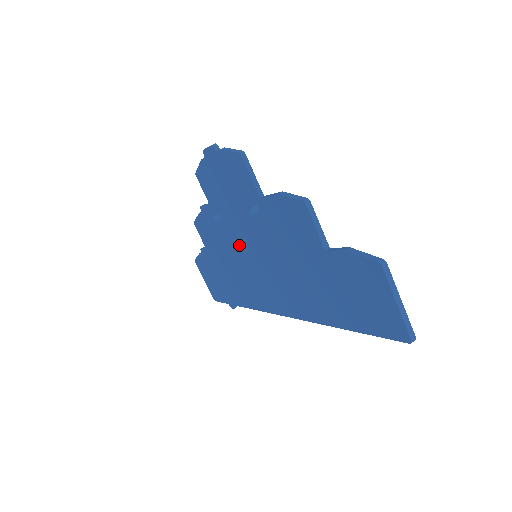
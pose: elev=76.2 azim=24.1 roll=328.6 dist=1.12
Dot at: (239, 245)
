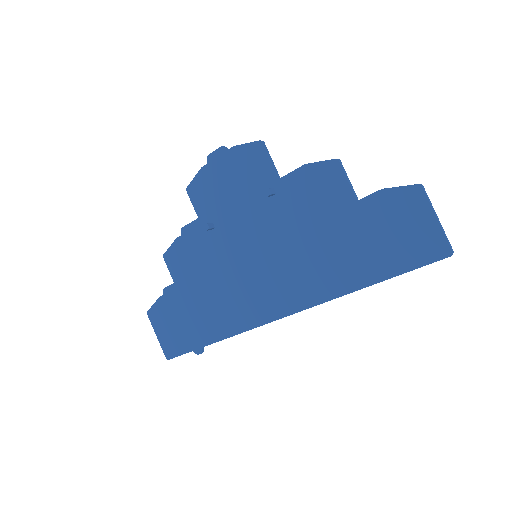
Dot at: (234, 251)
